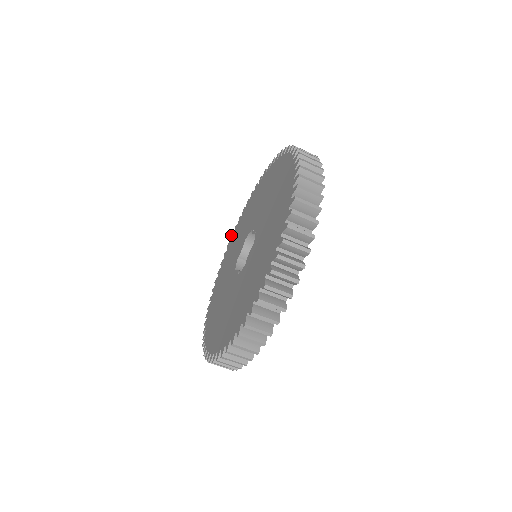
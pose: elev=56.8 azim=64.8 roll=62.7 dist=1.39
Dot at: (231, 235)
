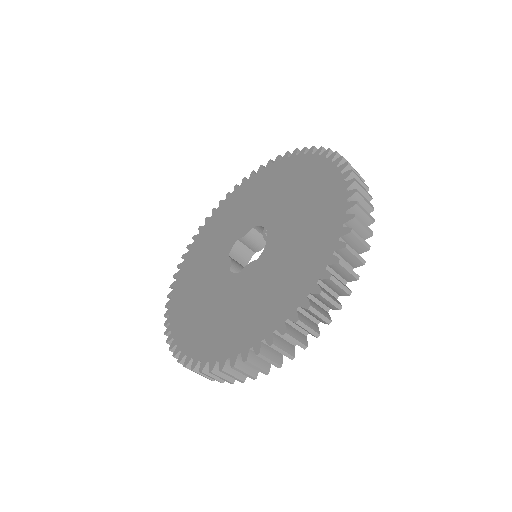
Dot at: occluded
